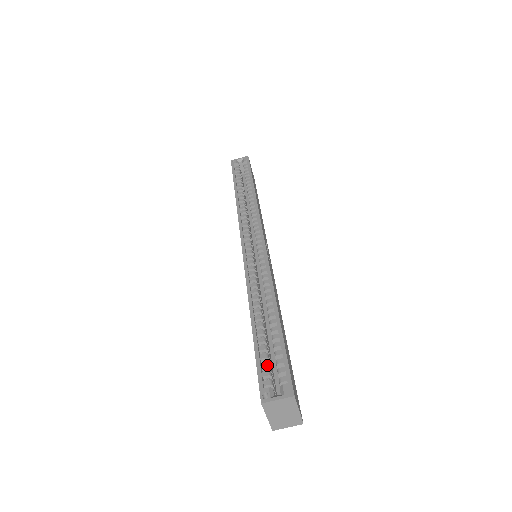
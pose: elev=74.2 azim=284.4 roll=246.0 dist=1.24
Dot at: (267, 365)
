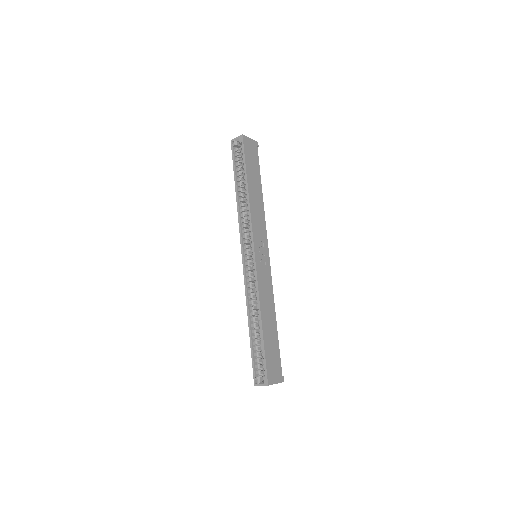
Dot at: (257, 361)
